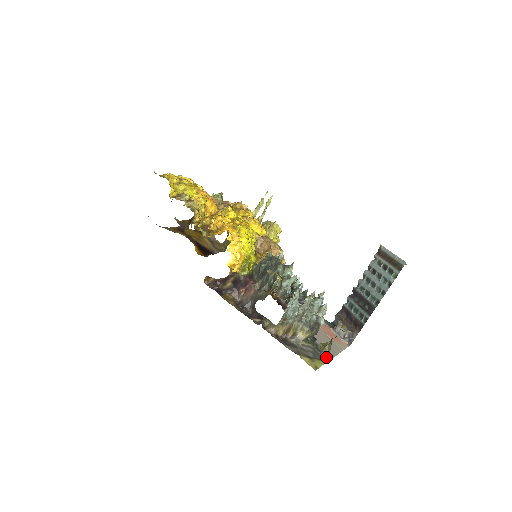
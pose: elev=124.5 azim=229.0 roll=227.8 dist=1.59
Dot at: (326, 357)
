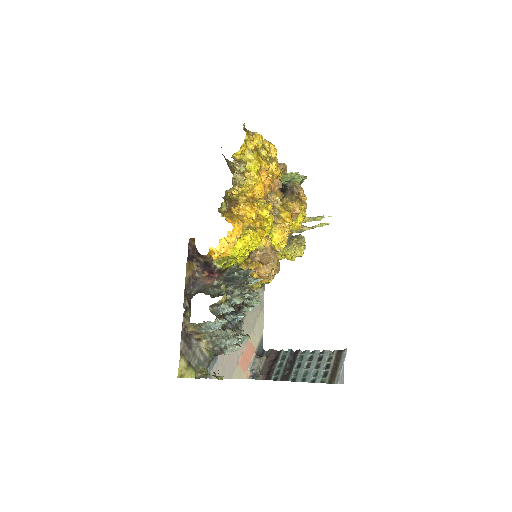
Dot at: occluded
